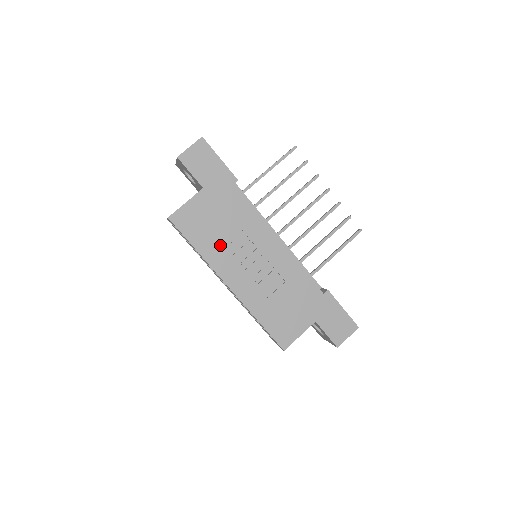
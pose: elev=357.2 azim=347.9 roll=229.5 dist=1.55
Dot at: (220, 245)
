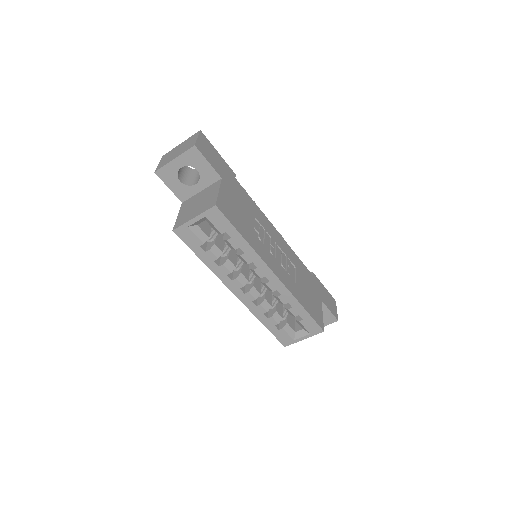
Dot at: (254, 234)
